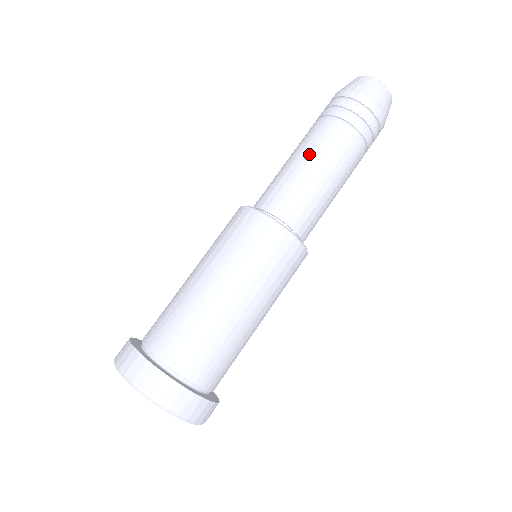
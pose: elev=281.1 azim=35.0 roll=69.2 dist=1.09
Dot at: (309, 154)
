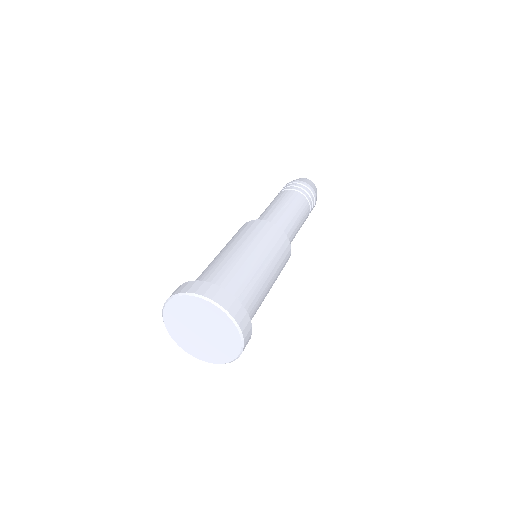
Dot at: occluded
